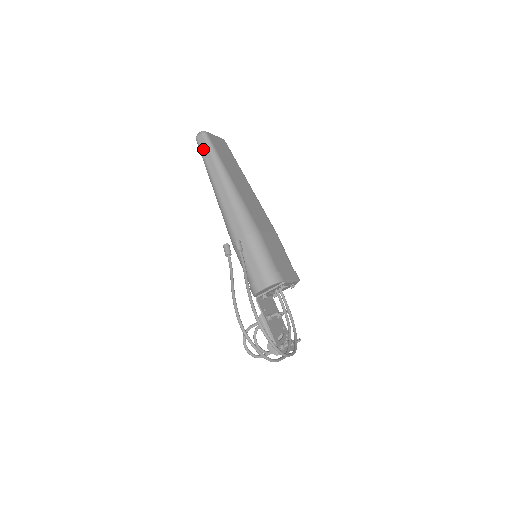
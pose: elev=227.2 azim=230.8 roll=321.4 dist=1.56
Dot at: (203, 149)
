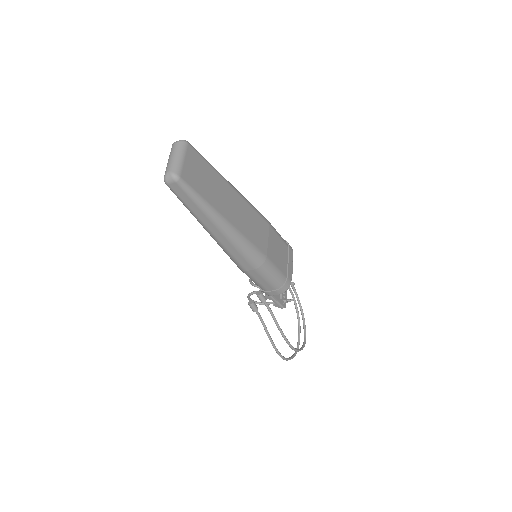
Dot at: (182, 198)
